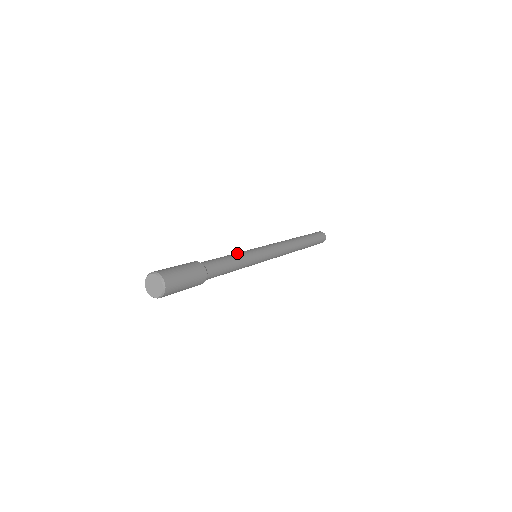
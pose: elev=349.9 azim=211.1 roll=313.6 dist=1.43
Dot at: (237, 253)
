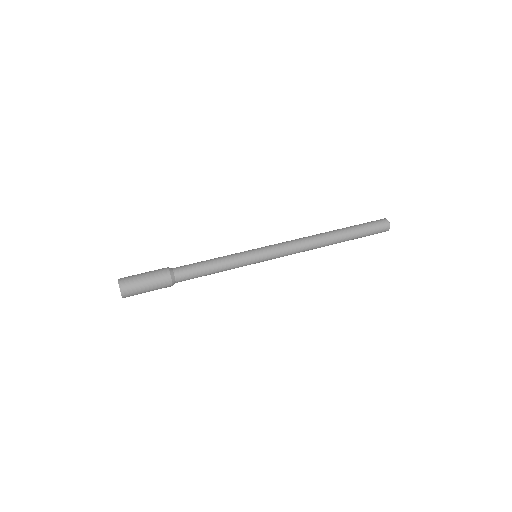
Dot at: (227, 263)
